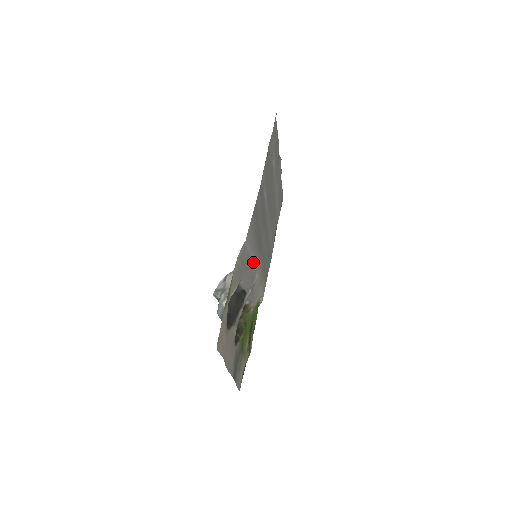
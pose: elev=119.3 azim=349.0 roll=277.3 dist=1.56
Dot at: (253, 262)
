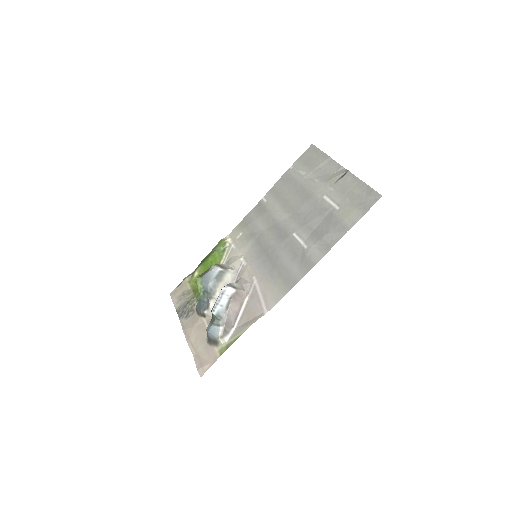
Dot at: (253, 277)
